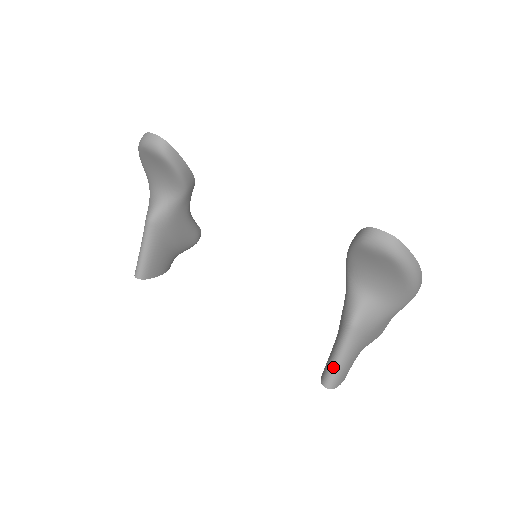
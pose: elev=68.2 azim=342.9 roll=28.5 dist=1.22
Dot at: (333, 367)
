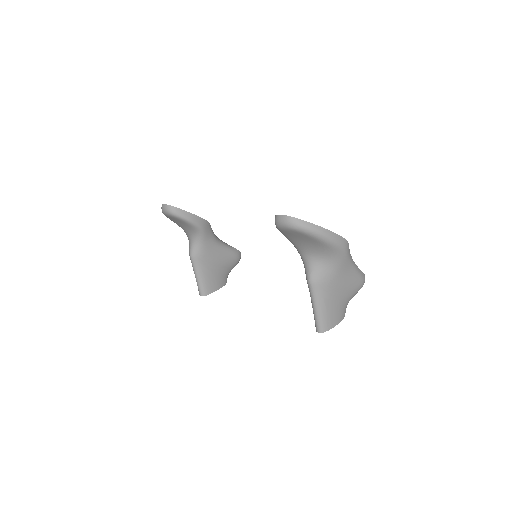
Dot at: (315, 316)
